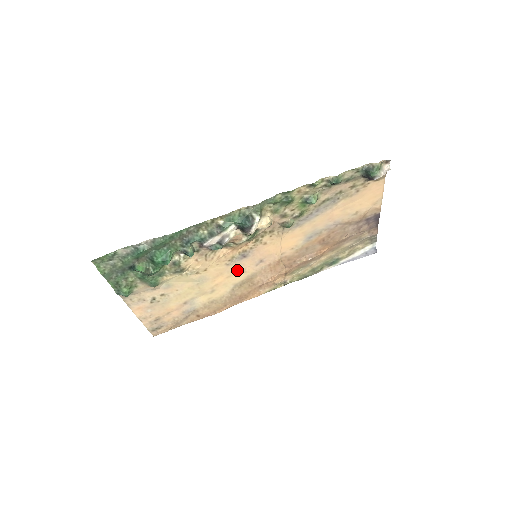
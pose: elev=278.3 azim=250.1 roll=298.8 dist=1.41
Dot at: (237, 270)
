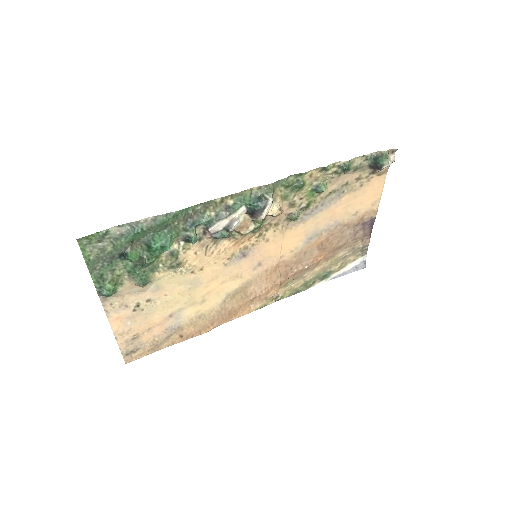
Dot at: (233, 274)
